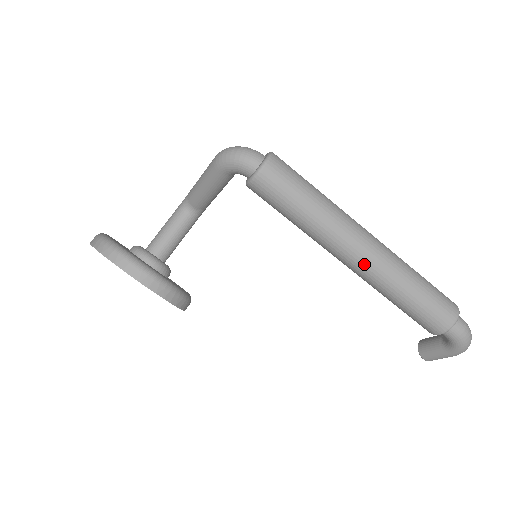
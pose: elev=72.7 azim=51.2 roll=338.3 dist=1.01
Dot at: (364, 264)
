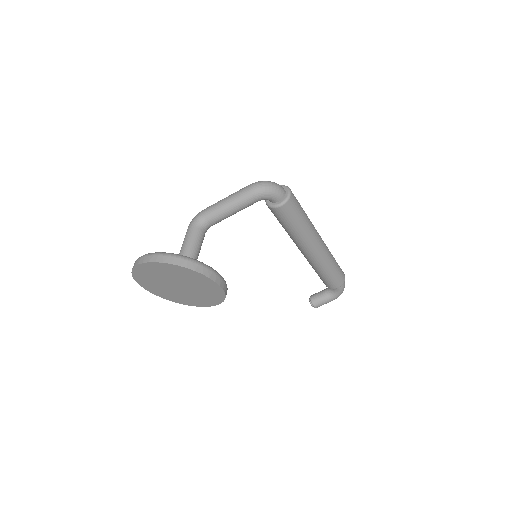
Dot at: (320, 252)
